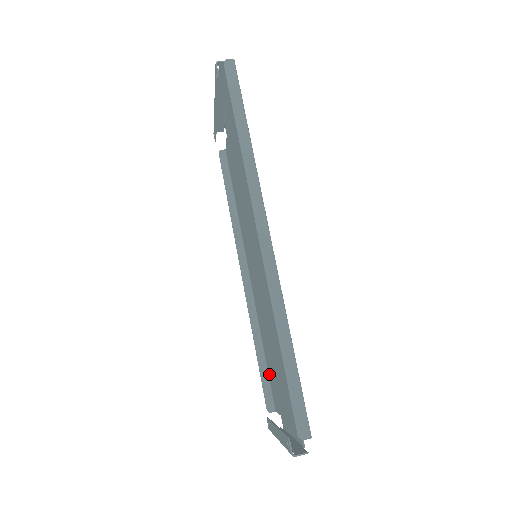
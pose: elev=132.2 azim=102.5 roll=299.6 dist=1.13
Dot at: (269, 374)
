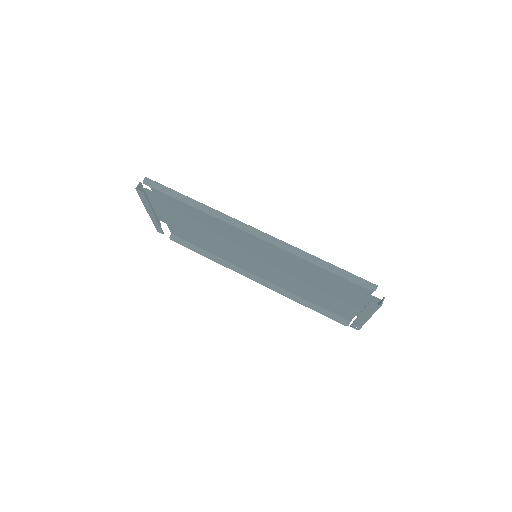
Dot at: (326, 308)
